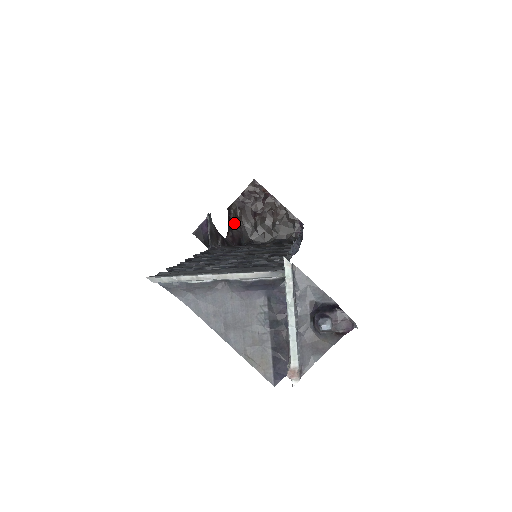
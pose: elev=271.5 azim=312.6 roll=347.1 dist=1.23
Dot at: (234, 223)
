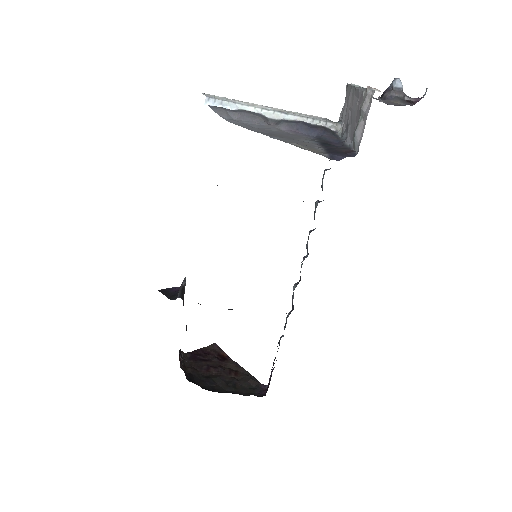
Dot at: occluded
